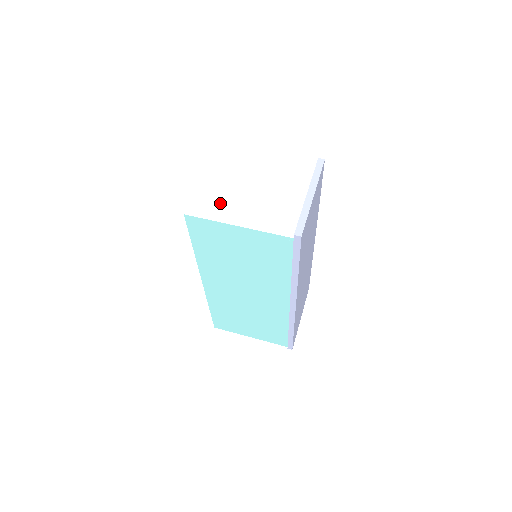
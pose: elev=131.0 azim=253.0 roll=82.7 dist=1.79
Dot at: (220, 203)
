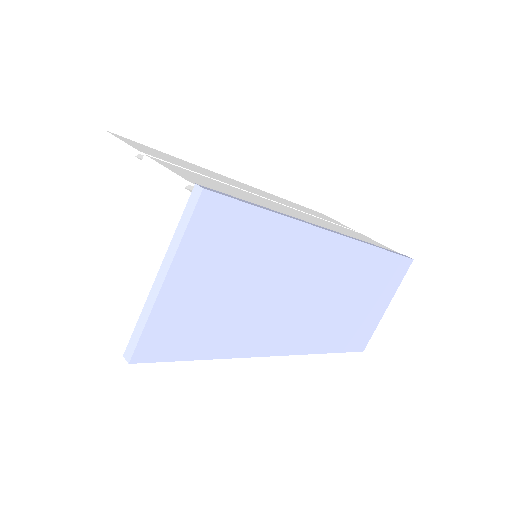
Dot at: (81, 261)
